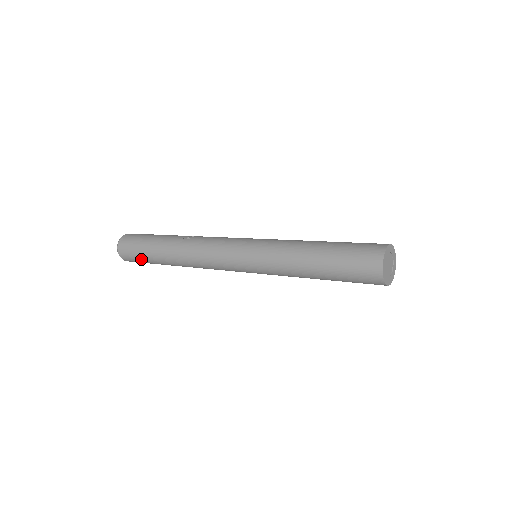
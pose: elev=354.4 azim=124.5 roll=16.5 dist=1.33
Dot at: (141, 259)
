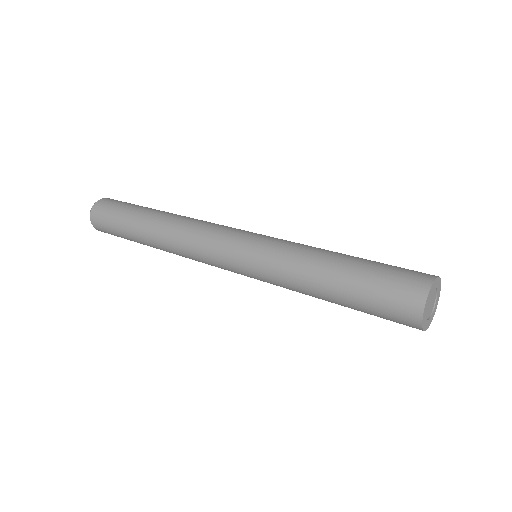
Dot at: (114, 220)
